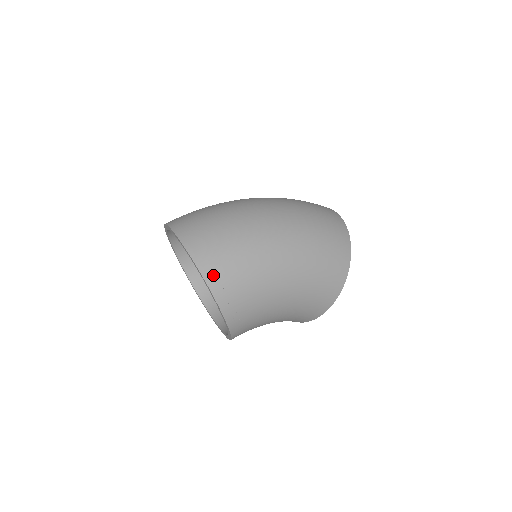
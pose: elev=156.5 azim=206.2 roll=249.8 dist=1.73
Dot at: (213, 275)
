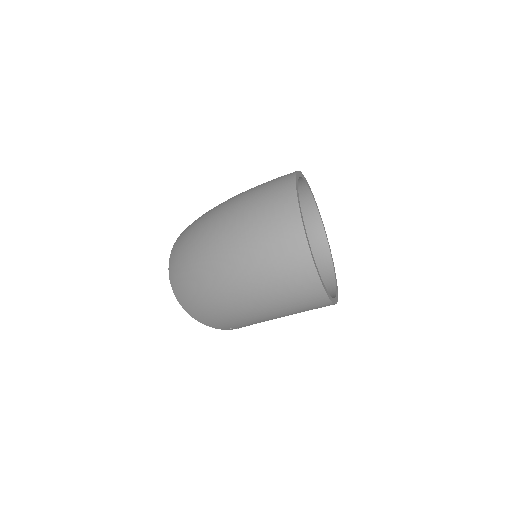
Dot at: (211, 325)
